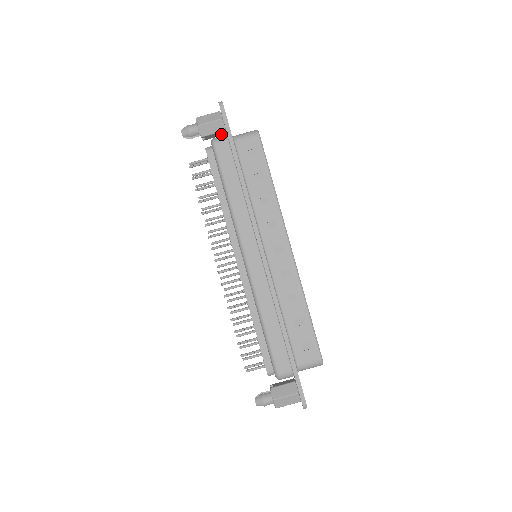
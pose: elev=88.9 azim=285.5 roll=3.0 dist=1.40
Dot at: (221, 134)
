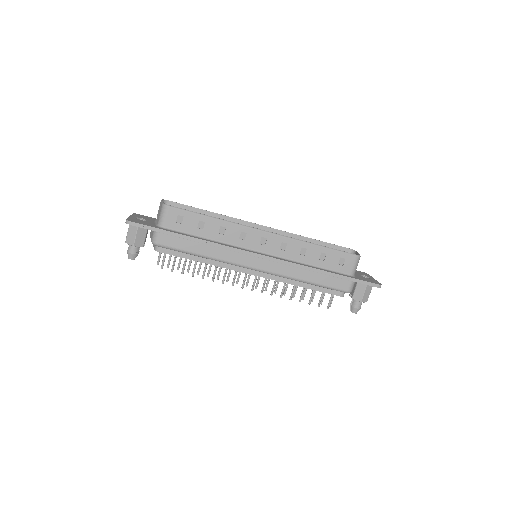
Dot at: occluded
